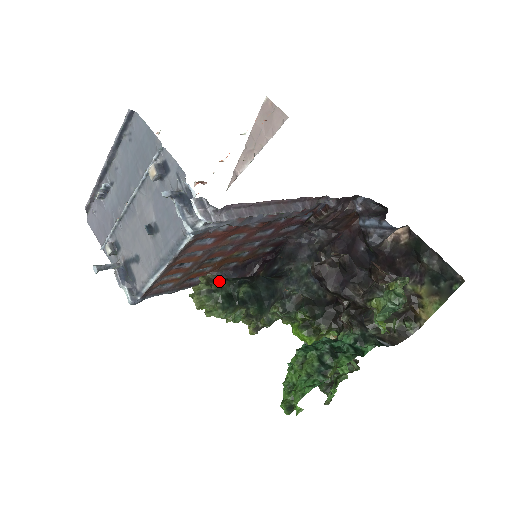
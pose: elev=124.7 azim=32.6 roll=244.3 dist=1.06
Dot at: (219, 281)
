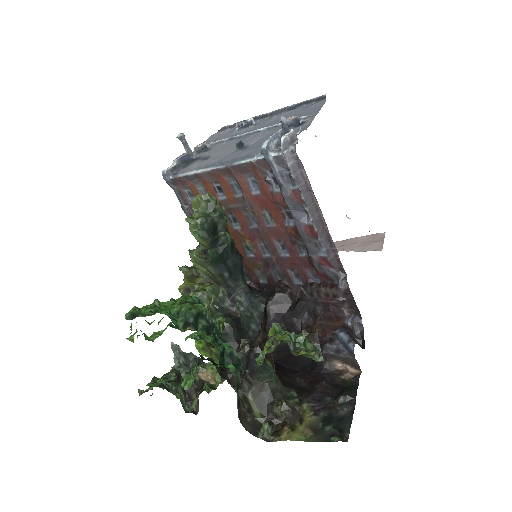
Dot at: (223, 216)
